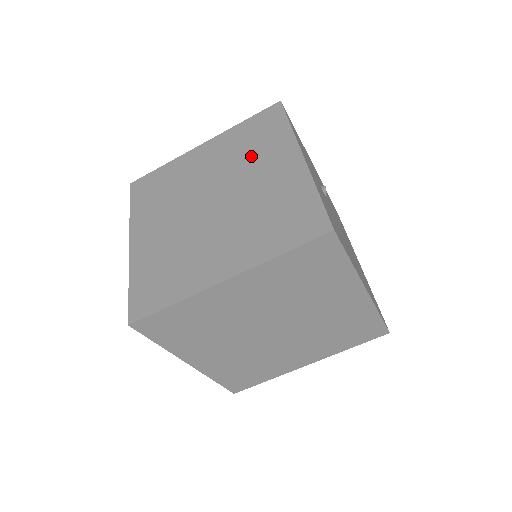
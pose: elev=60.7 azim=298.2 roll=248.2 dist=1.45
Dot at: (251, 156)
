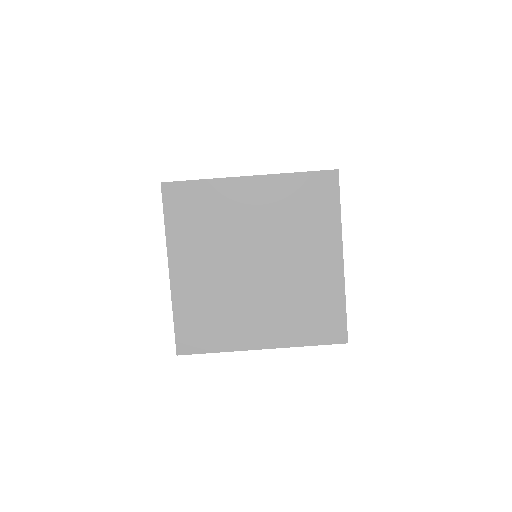
Dot at: occluded
